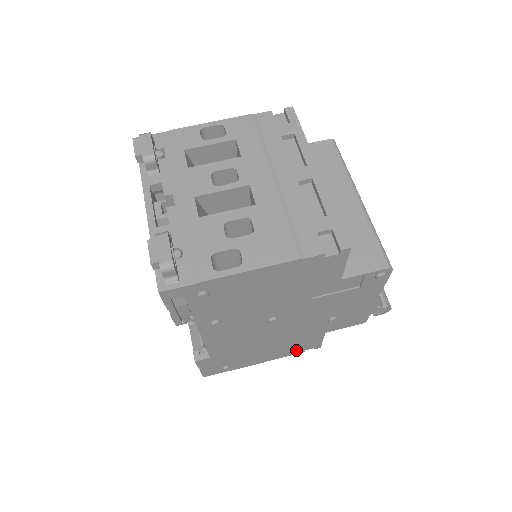
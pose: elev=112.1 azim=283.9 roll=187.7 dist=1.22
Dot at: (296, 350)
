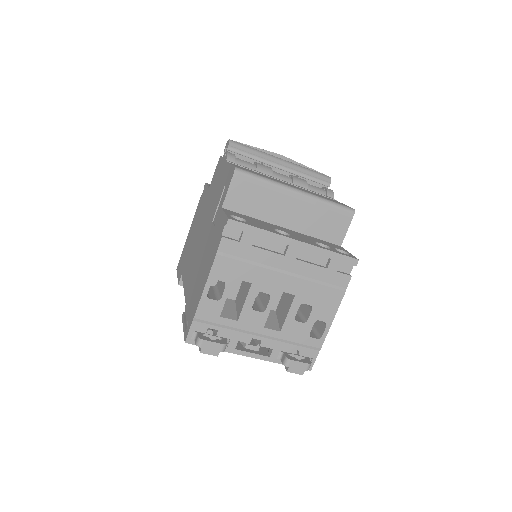
Dot at: occluded
